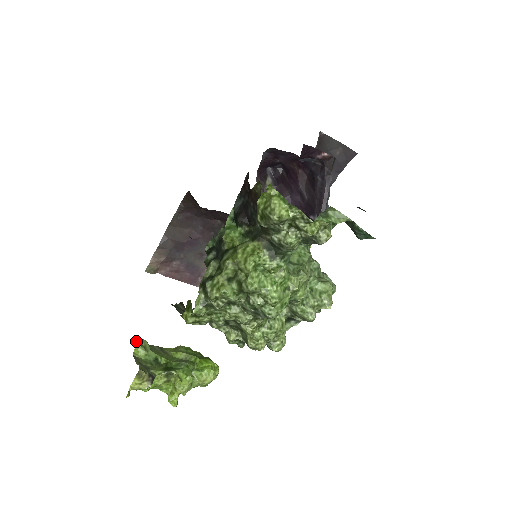
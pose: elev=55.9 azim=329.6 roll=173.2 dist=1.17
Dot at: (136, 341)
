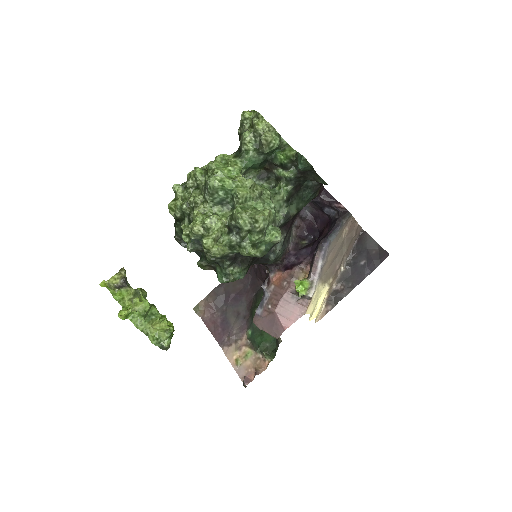
Dot at: occluded
